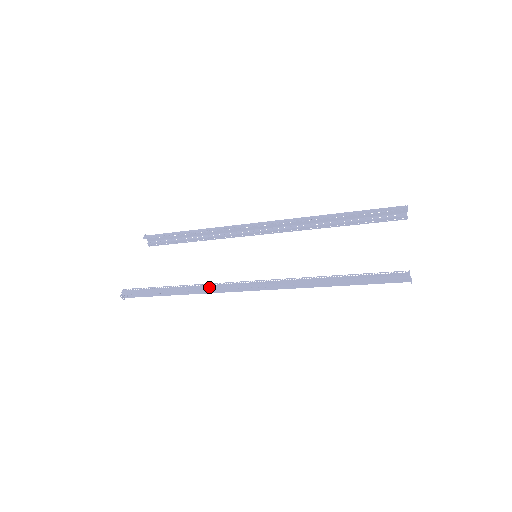
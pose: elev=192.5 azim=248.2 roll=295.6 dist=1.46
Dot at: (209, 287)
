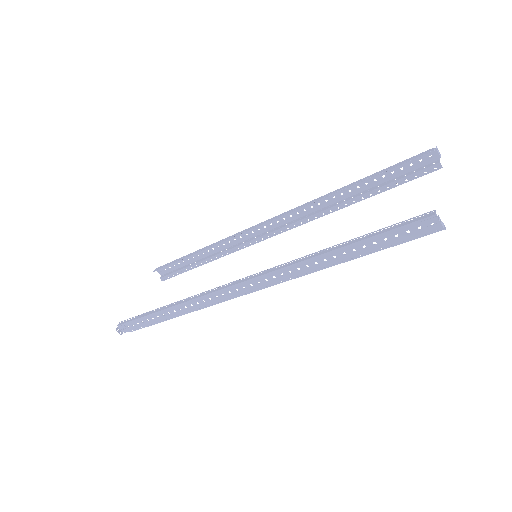
Dot at: (197, 297)
